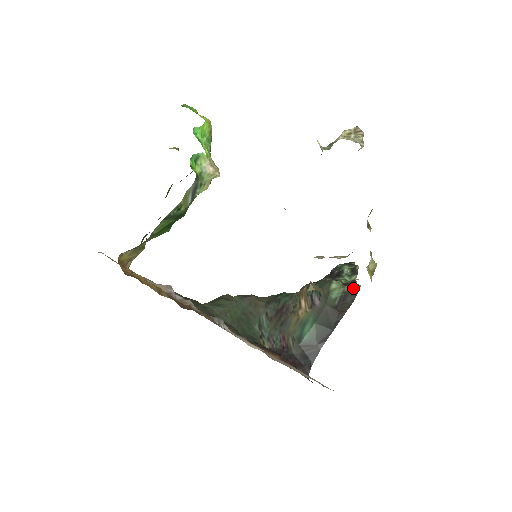
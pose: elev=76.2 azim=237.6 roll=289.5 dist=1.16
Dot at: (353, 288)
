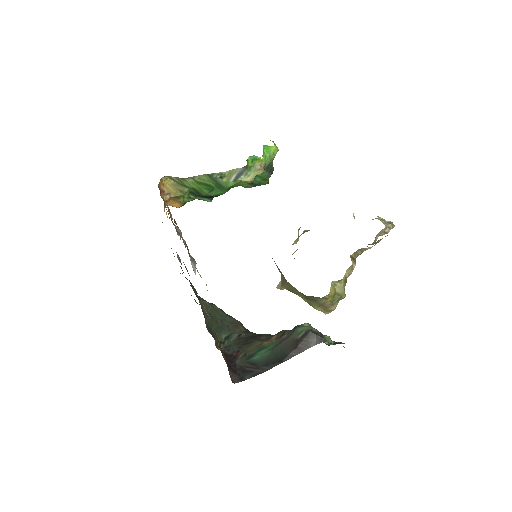
Dot at: (322, 334)
